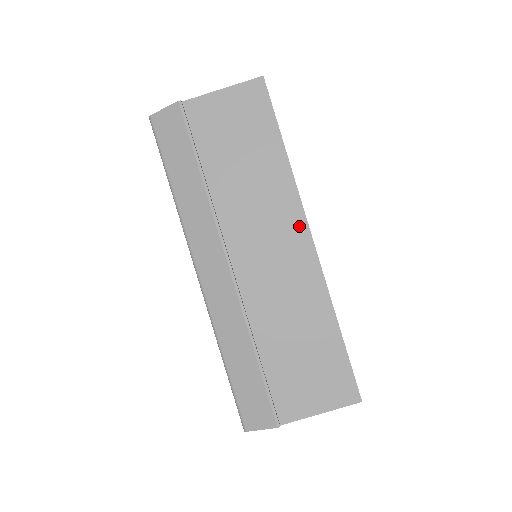
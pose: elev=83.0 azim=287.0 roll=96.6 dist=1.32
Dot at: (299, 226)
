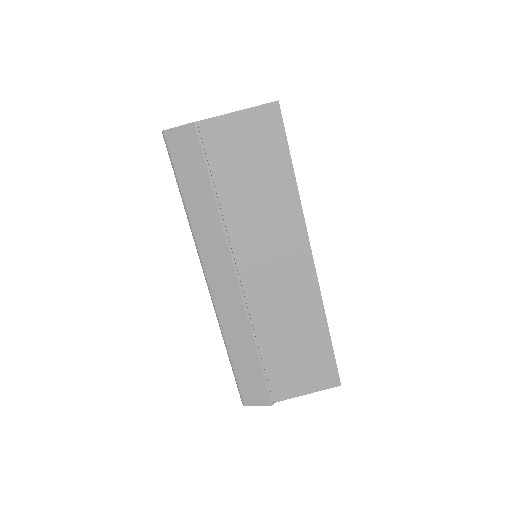
Dot at: (302, 245)
